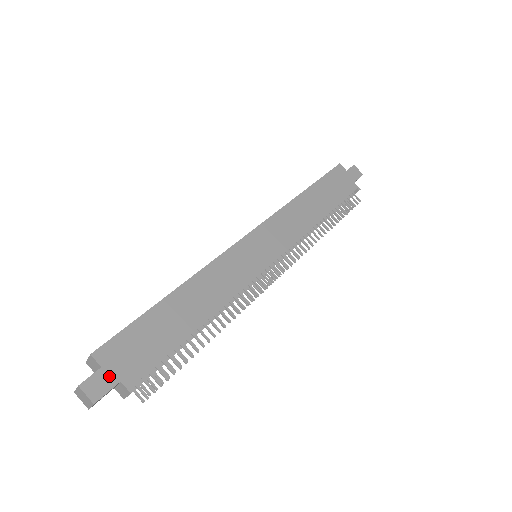
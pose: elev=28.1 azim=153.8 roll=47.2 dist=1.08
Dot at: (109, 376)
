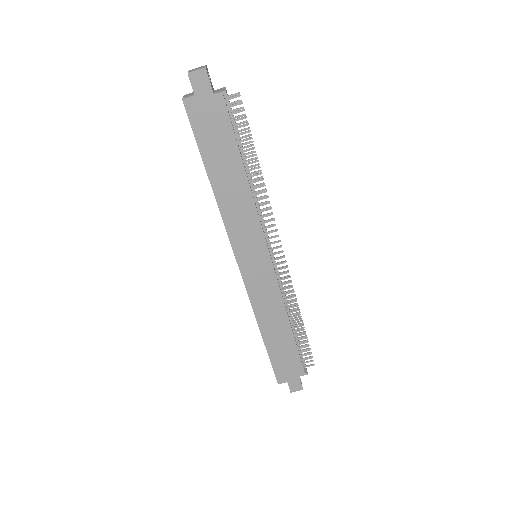
Dot at: (293, 380)
